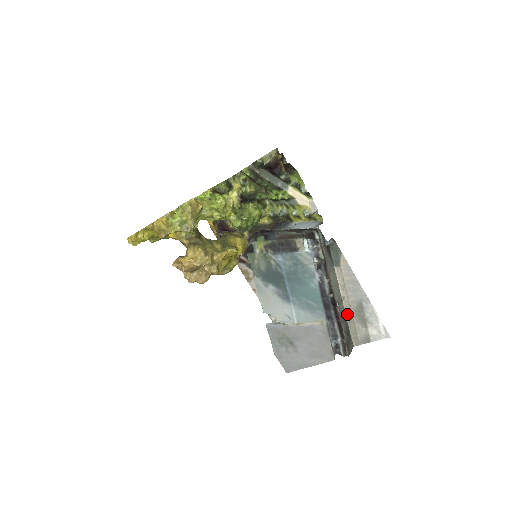
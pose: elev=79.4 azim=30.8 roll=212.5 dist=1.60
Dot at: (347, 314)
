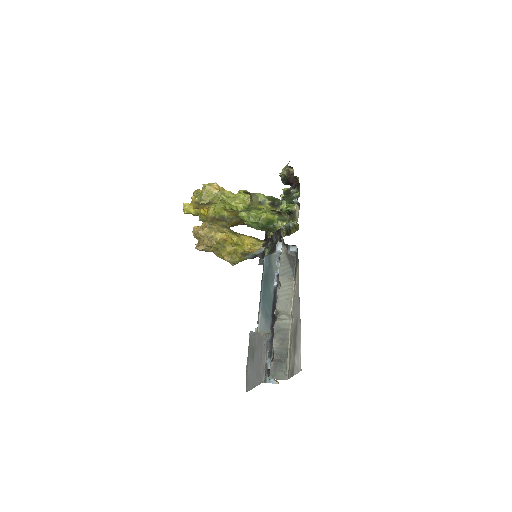
Dot at: (290, 336)
